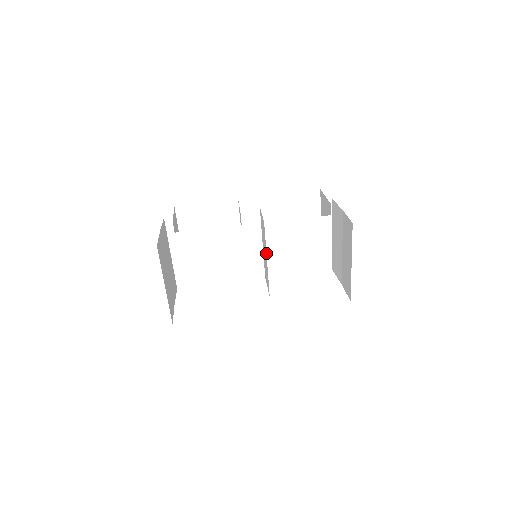
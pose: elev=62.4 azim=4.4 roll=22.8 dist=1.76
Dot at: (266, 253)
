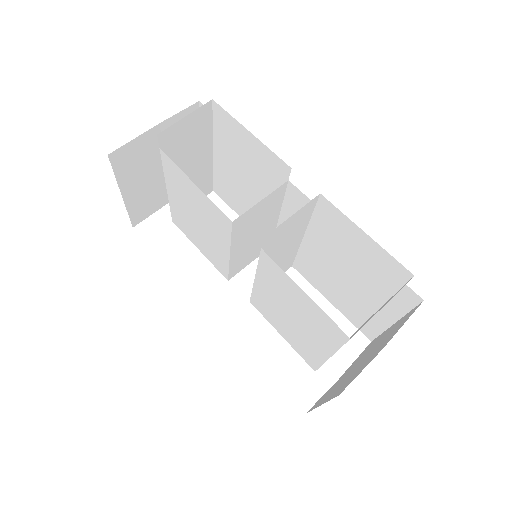
Dot at: (256, 272)
